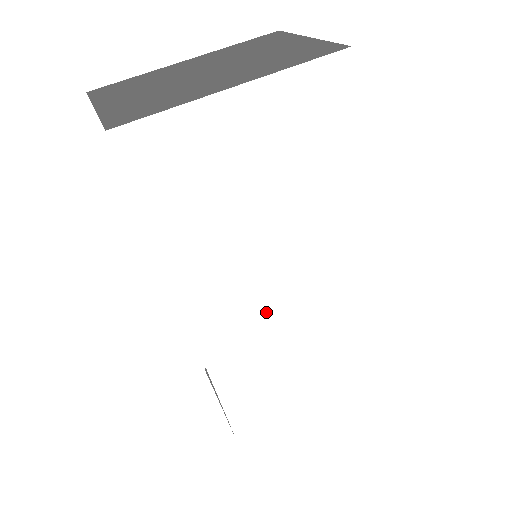
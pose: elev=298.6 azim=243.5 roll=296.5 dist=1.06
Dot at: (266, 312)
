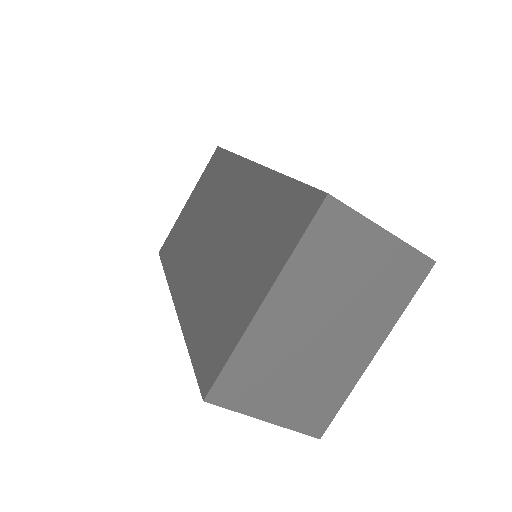
Dot at: occluded
